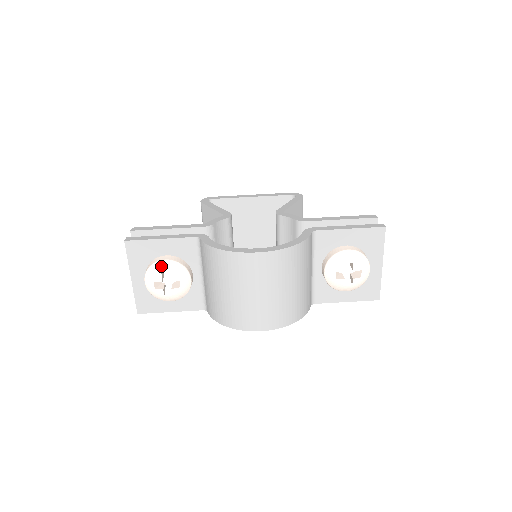
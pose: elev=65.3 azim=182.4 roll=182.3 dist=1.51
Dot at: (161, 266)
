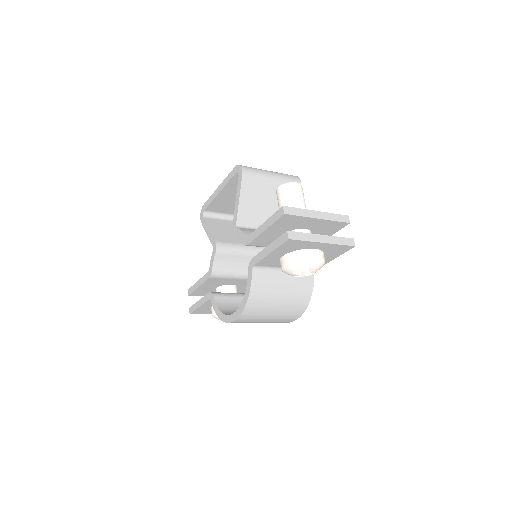
Dot at: (216, 317)
